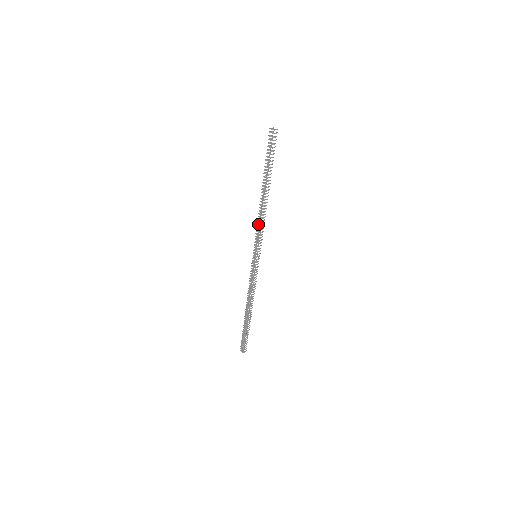
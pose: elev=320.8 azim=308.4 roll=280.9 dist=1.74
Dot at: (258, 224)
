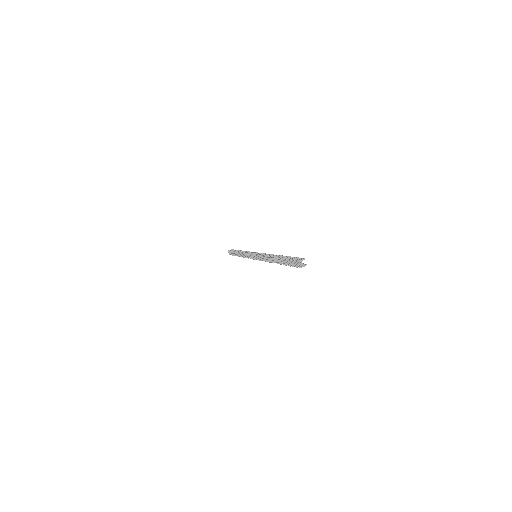
Dot at: occluded
